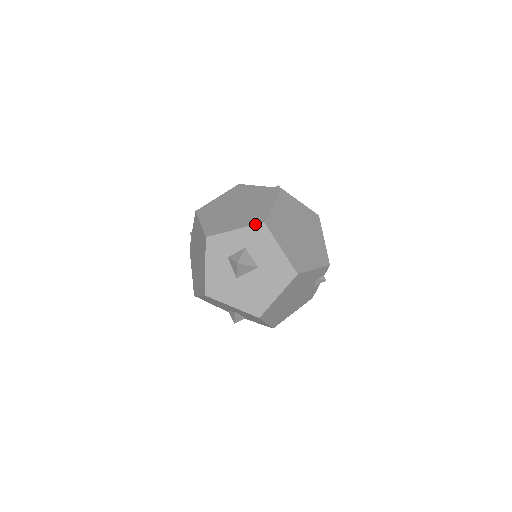
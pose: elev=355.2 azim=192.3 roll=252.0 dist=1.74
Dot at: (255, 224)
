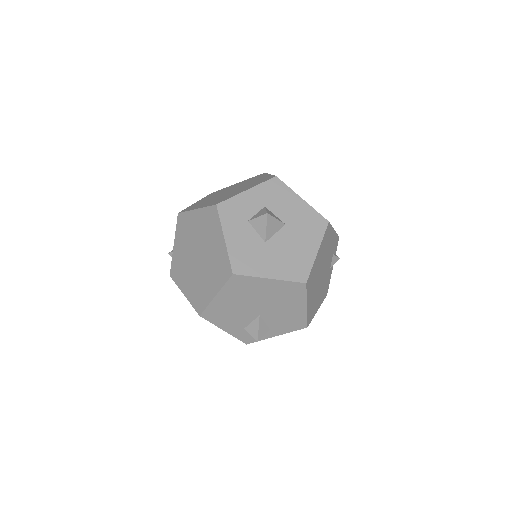
Dot at: (267, 180)
